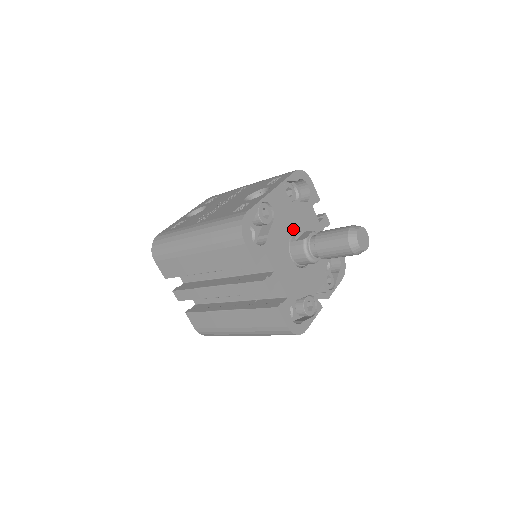
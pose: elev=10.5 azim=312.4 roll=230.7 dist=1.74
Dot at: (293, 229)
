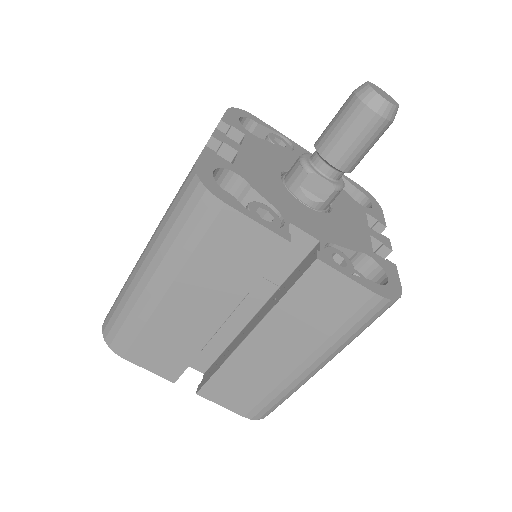
Dot at: occluded
